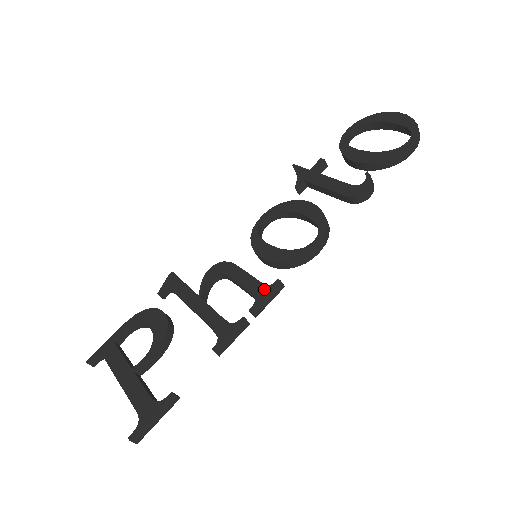
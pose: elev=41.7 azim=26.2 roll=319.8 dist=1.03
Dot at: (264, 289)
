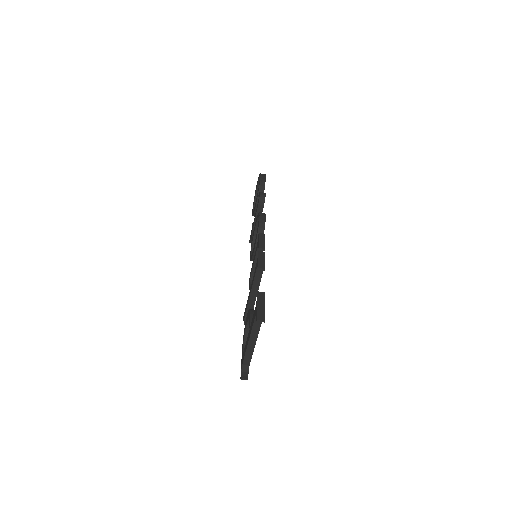
Dot at: occluded
